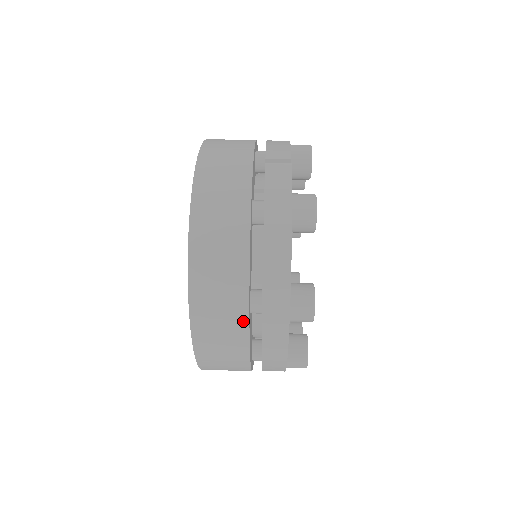
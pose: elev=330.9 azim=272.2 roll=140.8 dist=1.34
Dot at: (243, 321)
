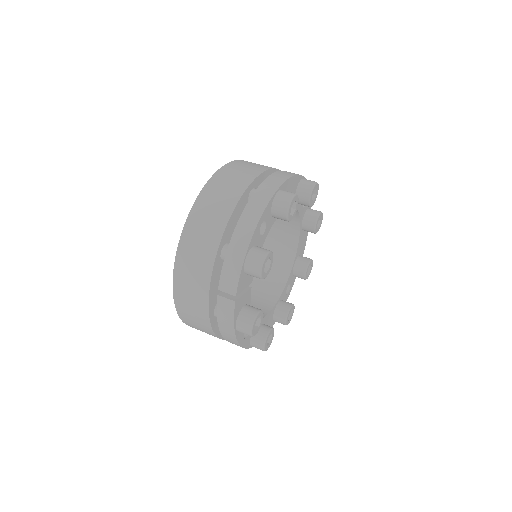
Dot at: occluded
